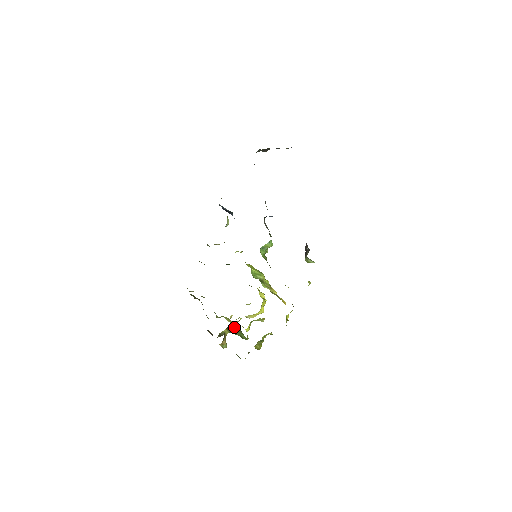
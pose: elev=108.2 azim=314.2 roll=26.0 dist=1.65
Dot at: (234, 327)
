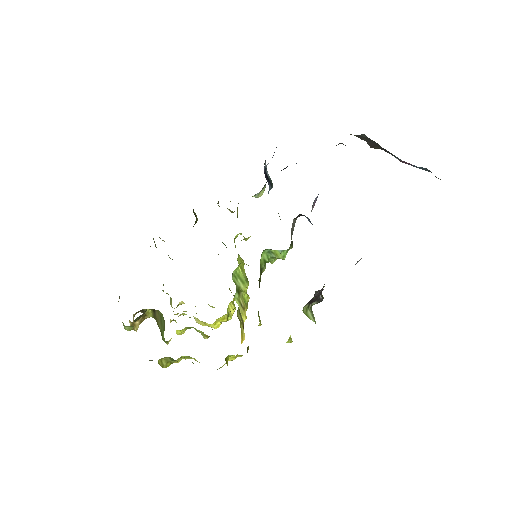
Dot at: (161, 316)
